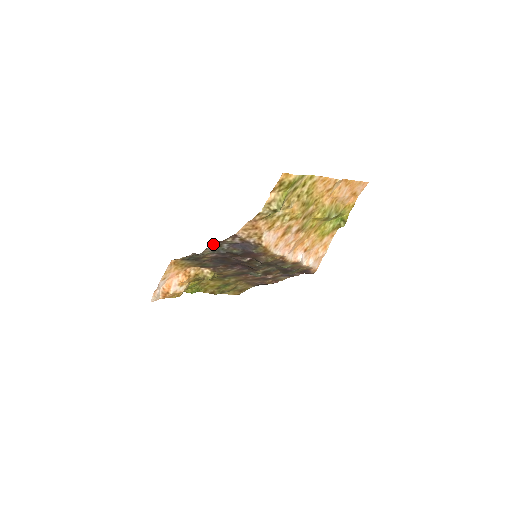
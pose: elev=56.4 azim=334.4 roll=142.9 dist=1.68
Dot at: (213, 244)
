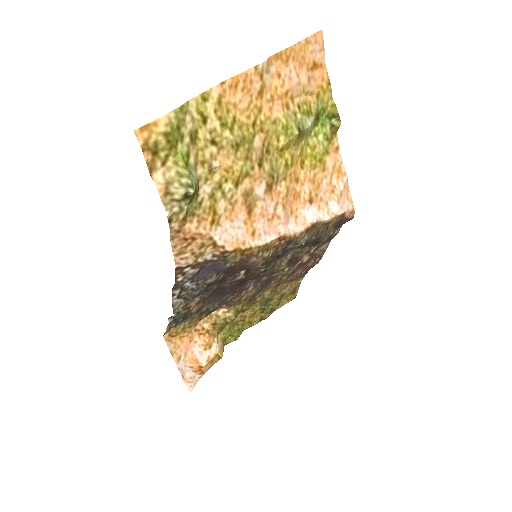
Dot at: (172, 295)
